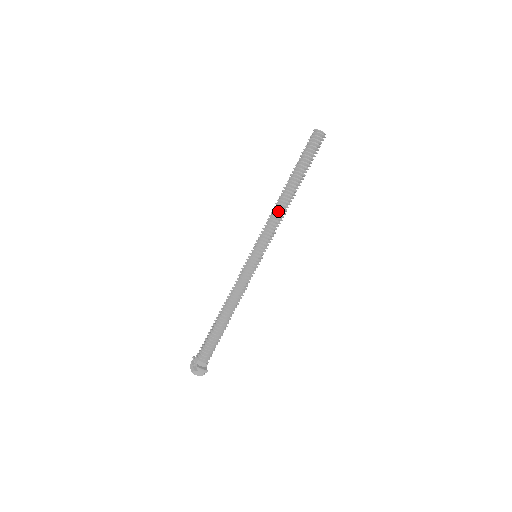
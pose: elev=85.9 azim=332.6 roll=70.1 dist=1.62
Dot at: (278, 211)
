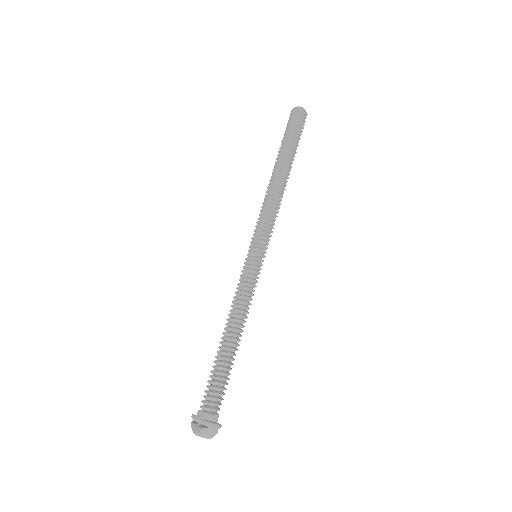
Dot at: (273, 196)
